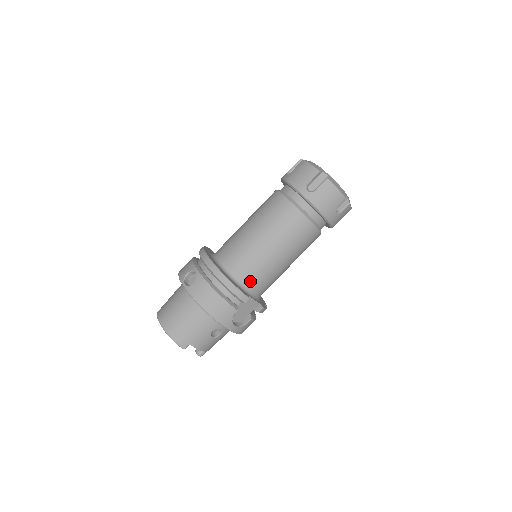
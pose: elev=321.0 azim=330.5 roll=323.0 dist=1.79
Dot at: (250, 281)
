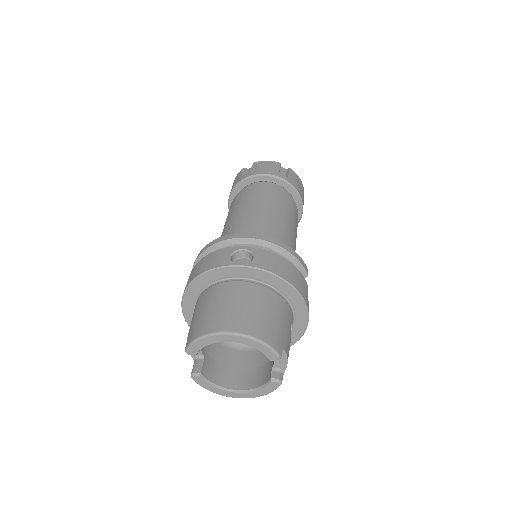
Dot at: occluded
